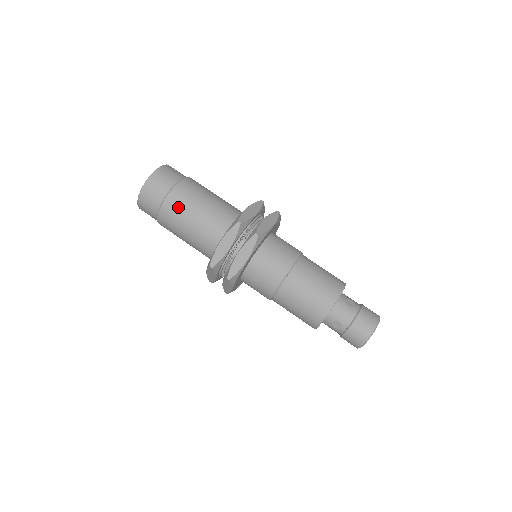
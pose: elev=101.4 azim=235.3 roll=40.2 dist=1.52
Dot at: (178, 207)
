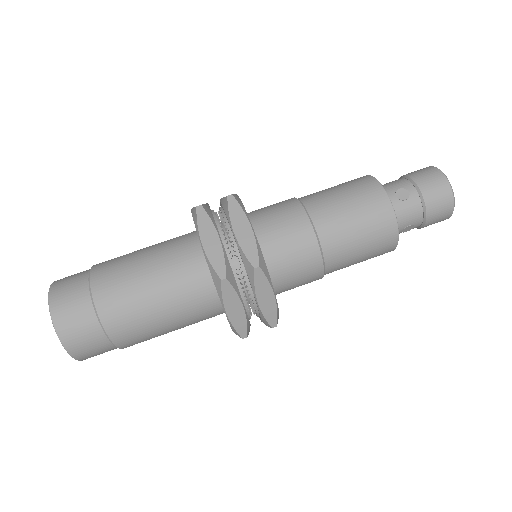
Dot at: (132, 327)
